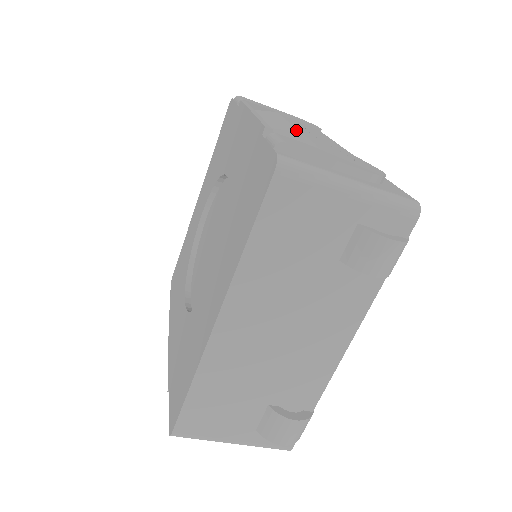
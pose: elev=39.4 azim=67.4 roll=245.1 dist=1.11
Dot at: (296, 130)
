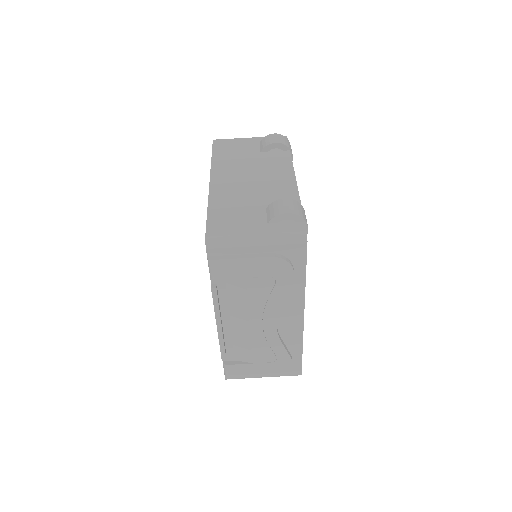
Dot at: occluded
